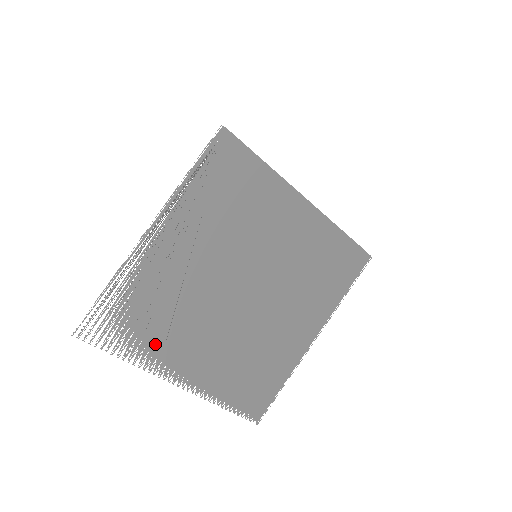
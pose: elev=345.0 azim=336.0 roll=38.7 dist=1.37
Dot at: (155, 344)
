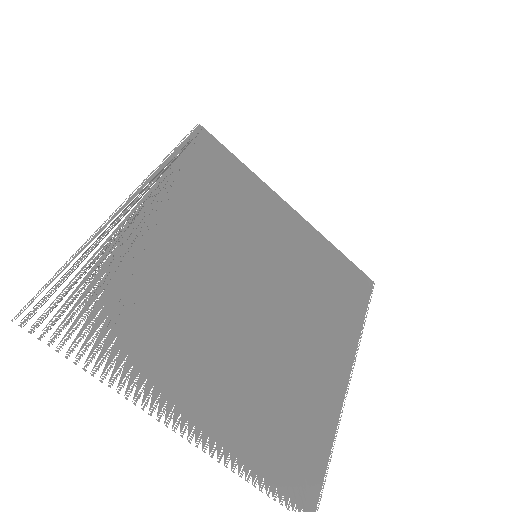
Dot at: (142, 354)
